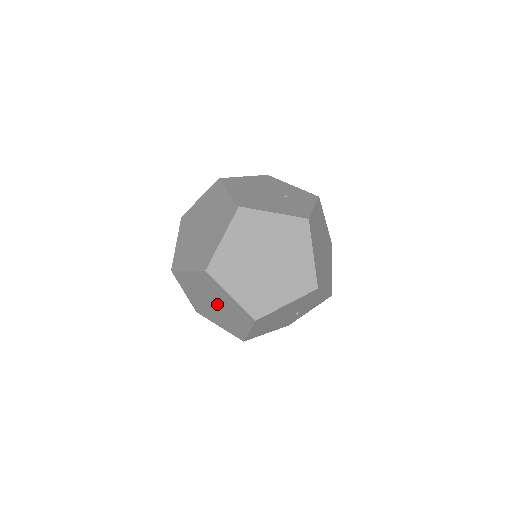
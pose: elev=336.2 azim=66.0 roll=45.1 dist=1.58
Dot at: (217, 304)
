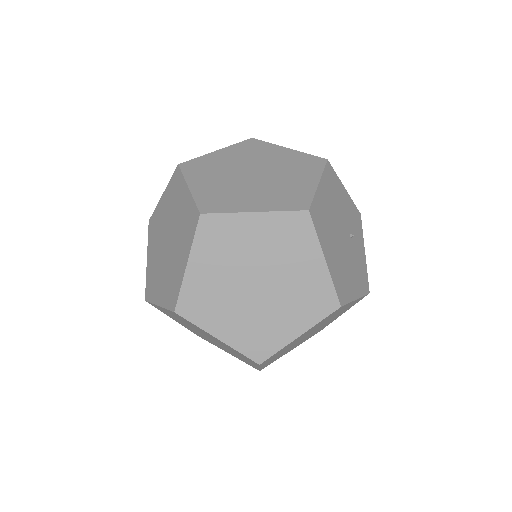
Dot at: occluded
